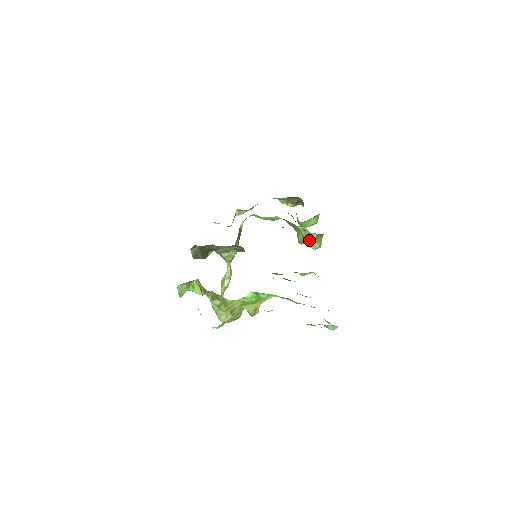
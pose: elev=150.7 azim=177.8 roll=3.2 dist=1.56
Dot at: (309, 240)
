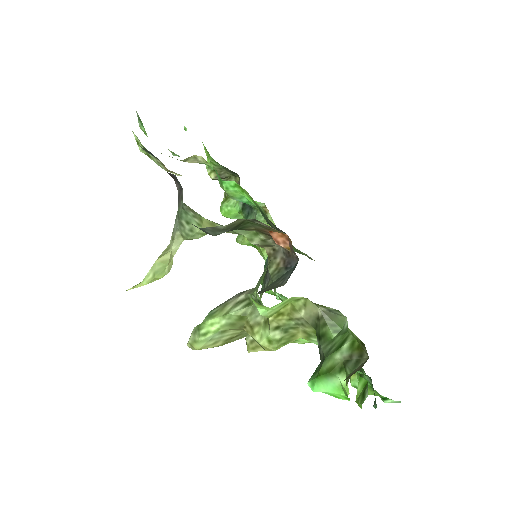
Dot at: occluded
